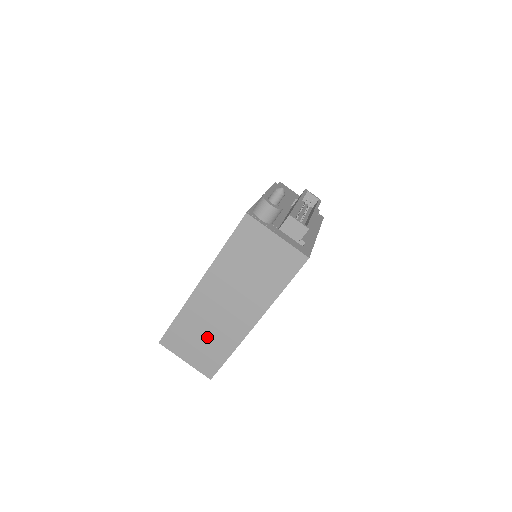
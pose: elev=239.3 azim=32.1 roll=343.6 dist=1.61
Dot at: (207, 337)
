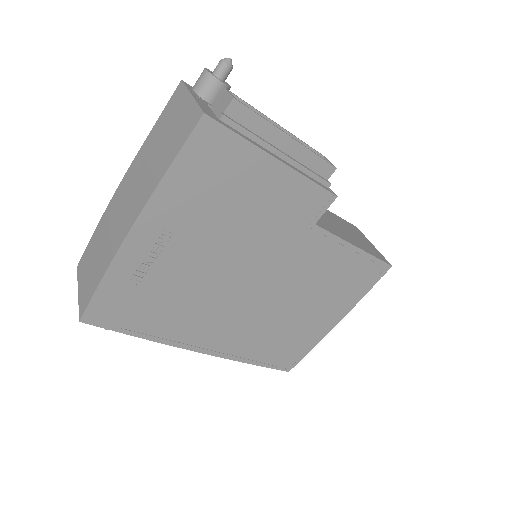
Dot at: (101, 251)
